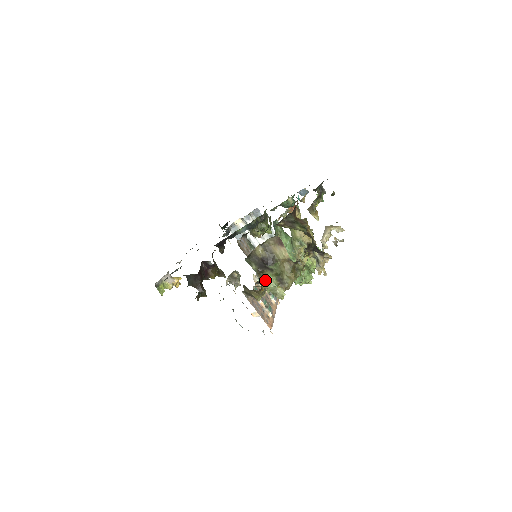
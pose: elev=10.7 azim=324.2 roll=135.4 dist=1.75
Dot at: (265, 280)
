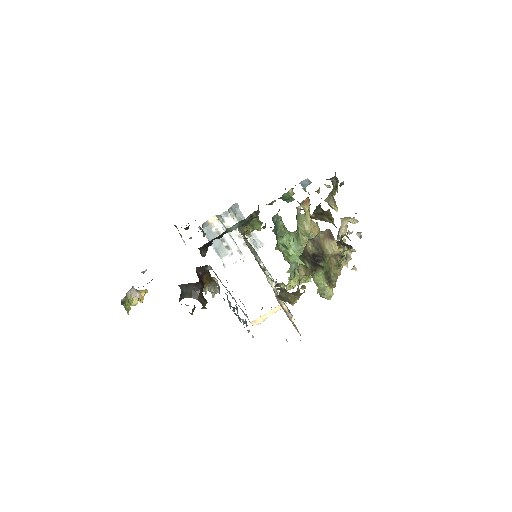
Dot at: (316, 279)
